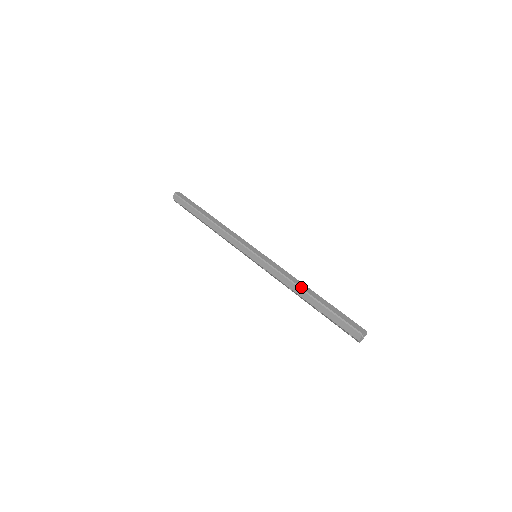
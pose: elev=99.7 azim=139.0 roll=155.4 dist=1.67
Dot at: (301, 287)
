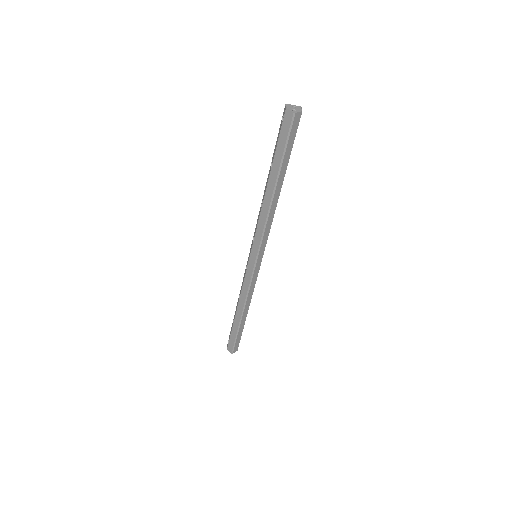
Dot at: (245, 310)
